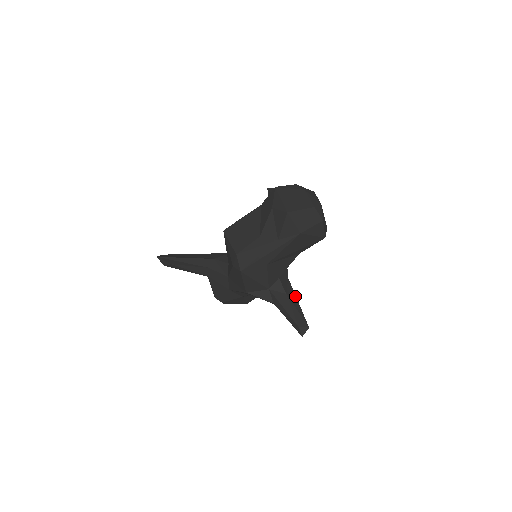
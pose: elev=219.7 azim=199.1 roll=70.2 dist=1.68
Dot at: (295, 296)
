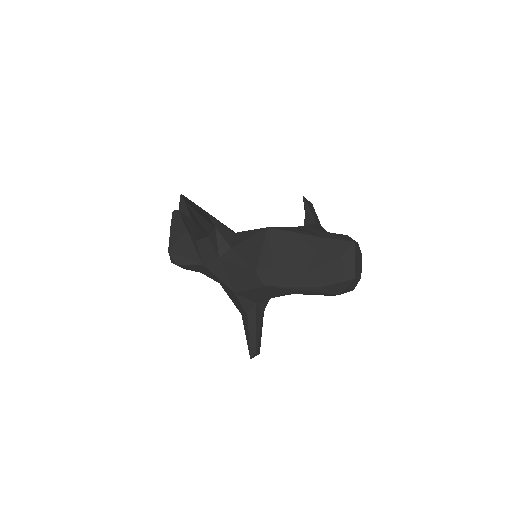
Dot at: (263, 316)
